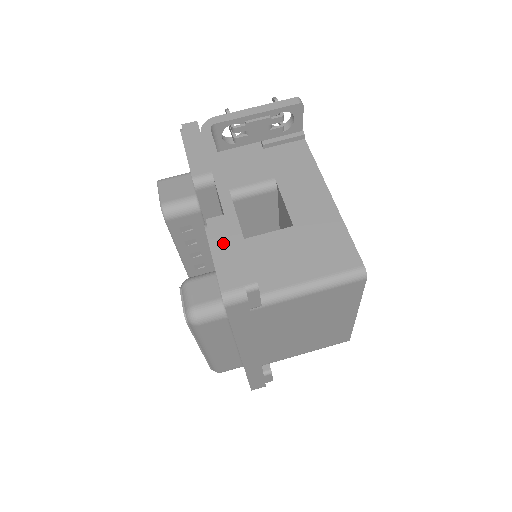
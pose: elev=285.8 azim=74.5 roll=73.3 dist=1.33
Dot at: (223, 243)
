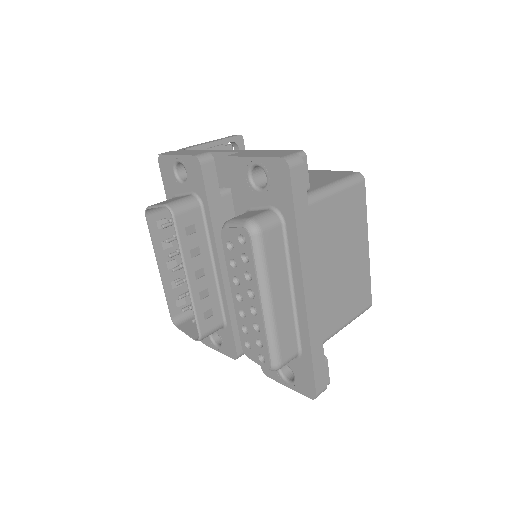
Dot at: (254, 154)
